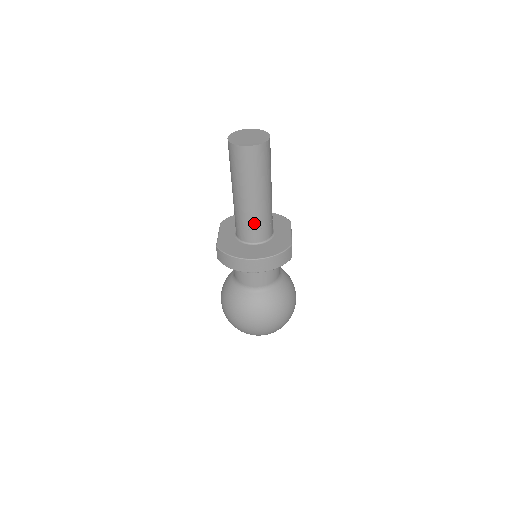
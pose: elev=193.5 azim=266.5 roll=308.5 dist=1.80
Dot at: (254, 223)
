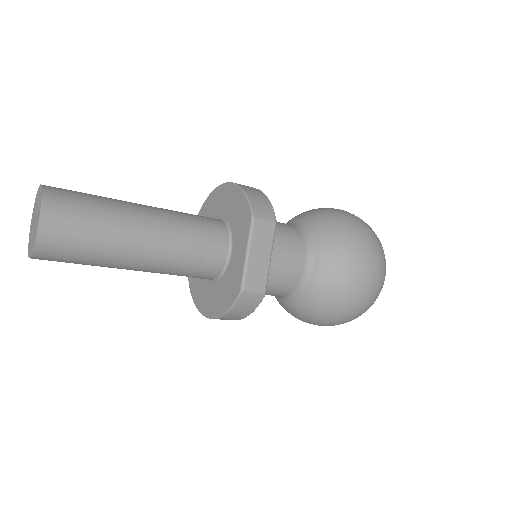
Dot at: occluded
